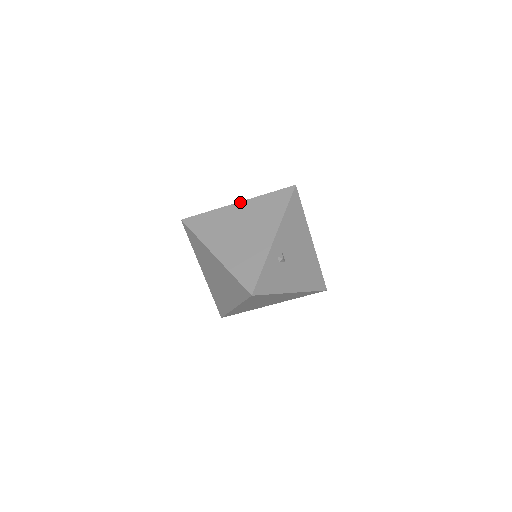
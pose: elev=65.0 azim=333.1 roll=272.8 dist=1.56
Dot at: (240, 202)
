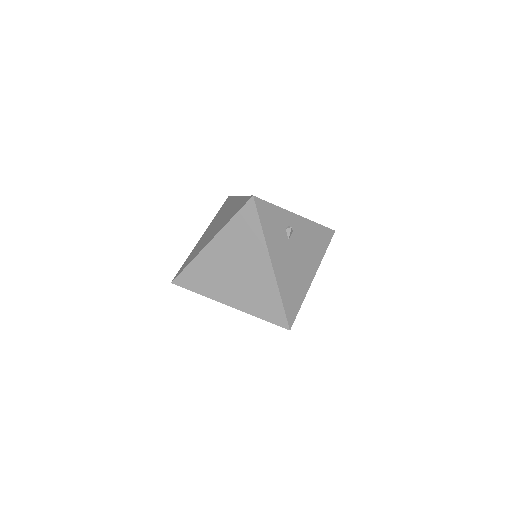
Dot at: occluded
